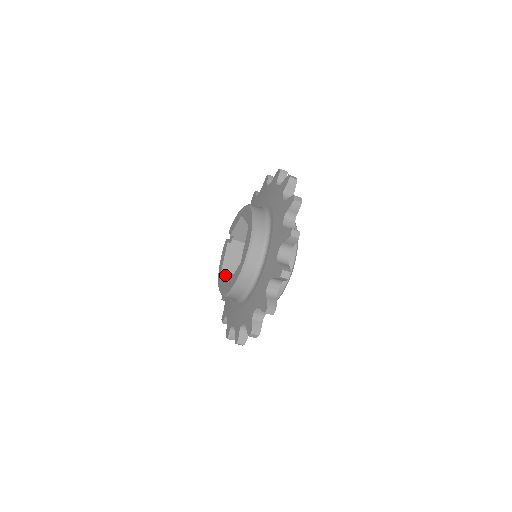
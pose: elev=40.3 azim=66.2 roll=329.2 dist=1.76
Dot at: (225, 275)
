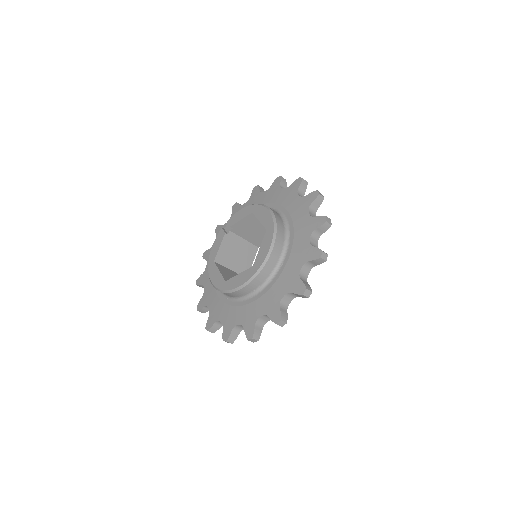
Dot at: (219, 267)
